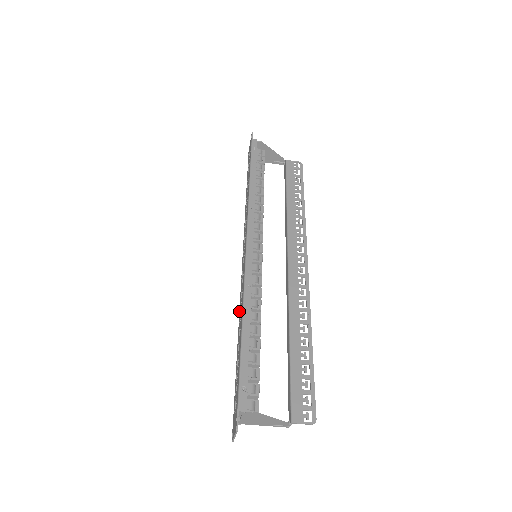
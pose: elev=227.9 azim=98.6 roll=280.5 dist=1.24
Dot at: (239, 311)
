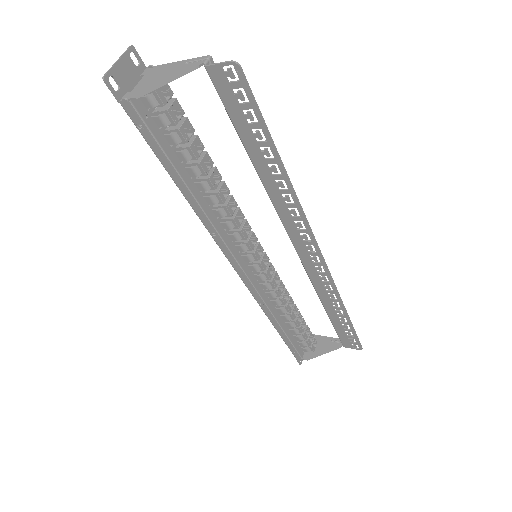
Dot at: occluded
